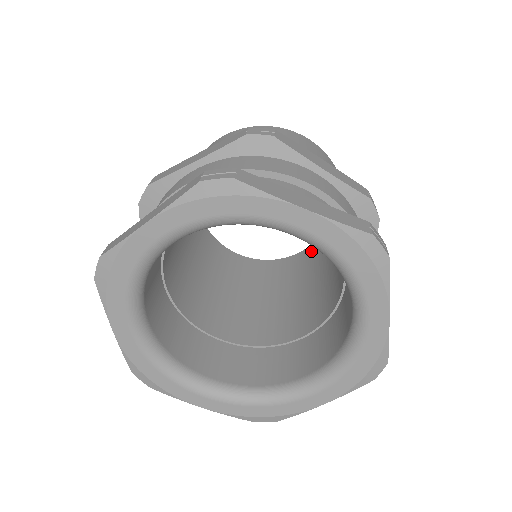
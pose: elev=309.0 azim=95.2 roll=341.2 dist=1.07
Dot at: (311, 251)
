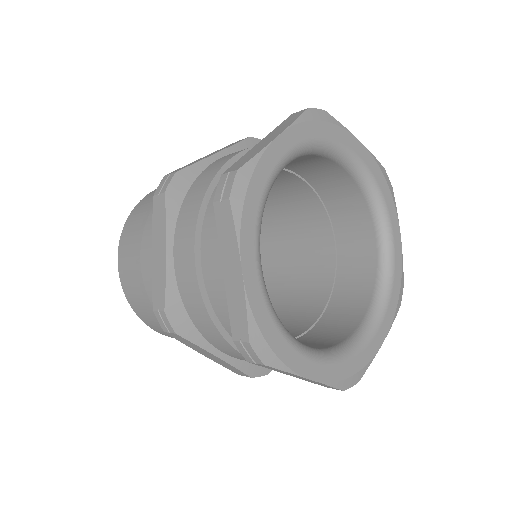
Dot at: occluded
